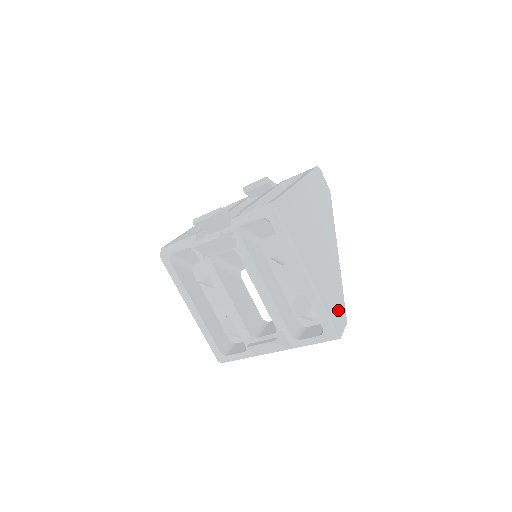
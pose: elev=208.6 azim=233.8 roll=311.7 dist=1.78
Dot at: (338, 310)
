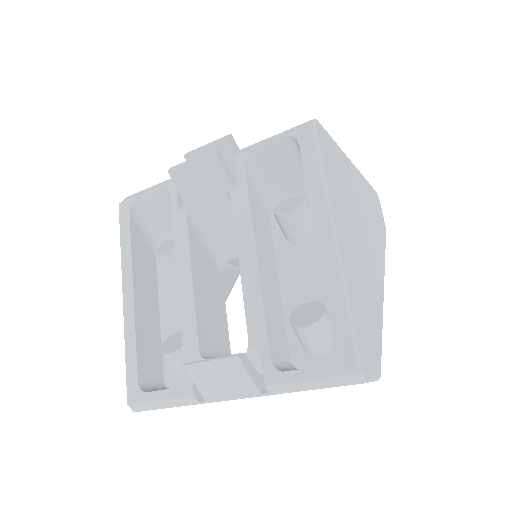
Dot at: (370, 342)
